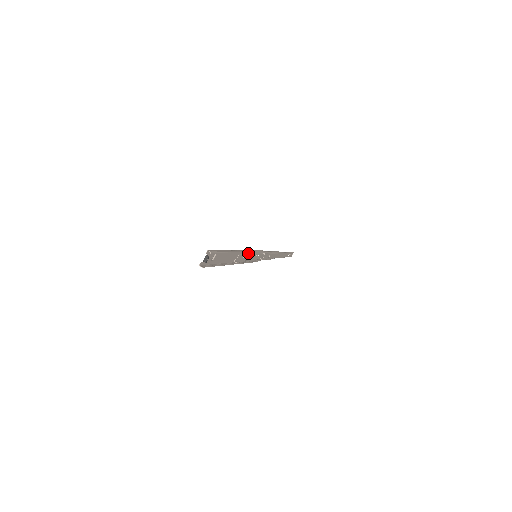
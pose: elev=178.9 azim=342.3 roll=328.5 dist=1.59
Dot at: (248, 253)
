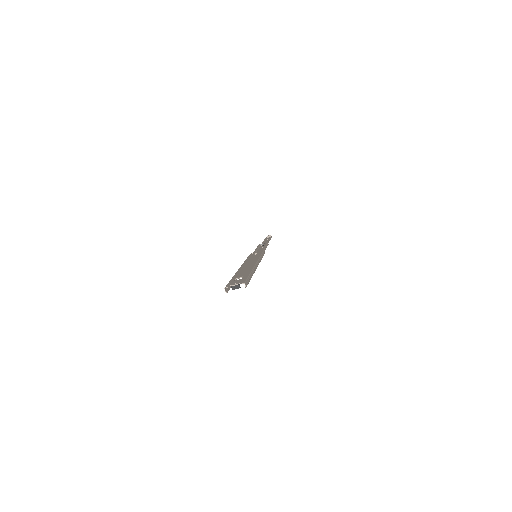
Dot at: occluded
